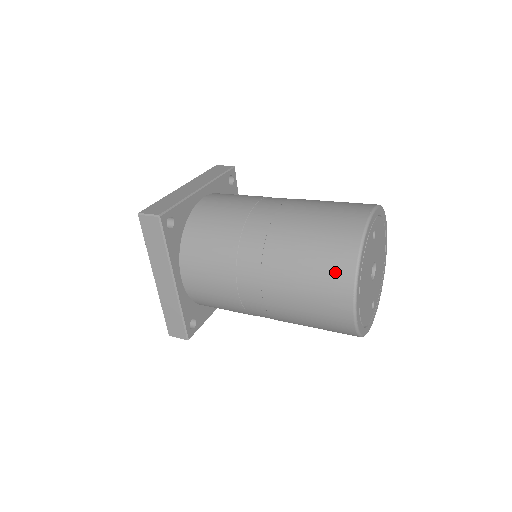
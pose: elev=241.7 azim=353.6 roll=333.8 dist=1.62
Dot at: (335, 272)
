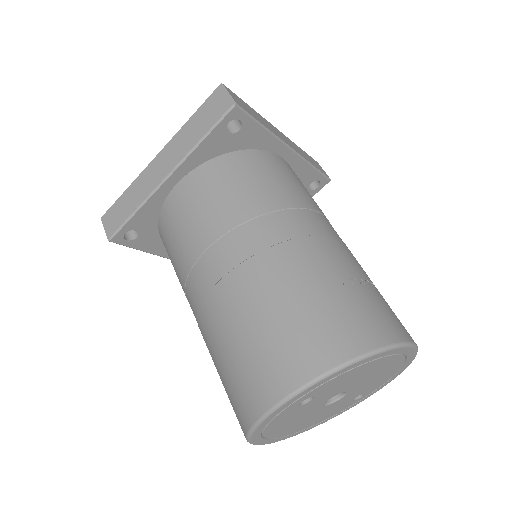
Dot at: occluded
